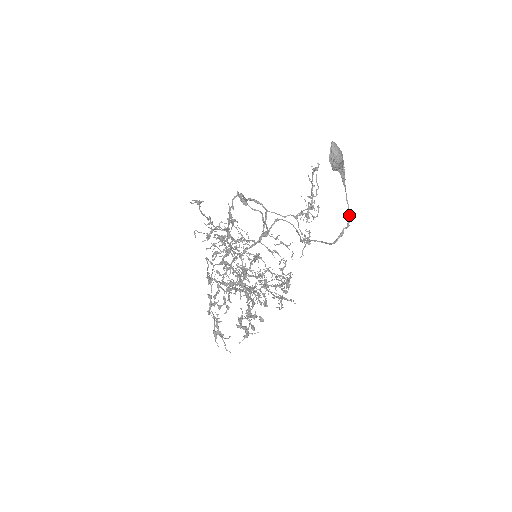
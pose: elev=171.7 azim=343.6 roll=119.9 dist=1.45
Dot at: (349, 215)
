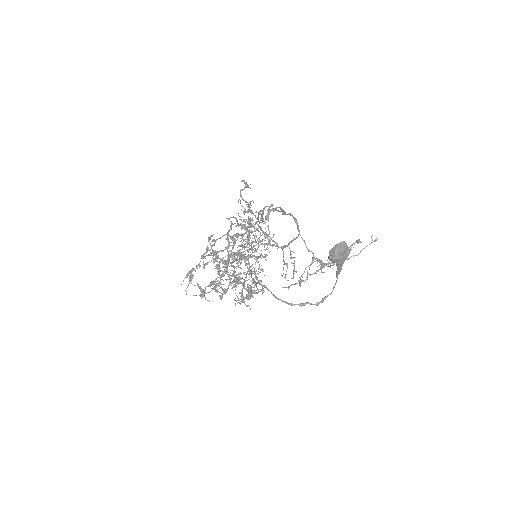
Dot at: occluded
